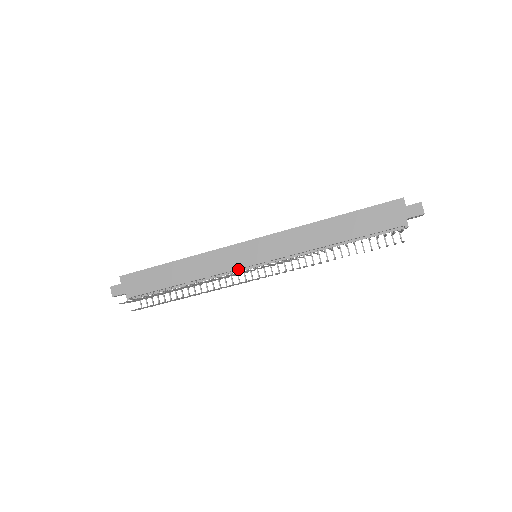
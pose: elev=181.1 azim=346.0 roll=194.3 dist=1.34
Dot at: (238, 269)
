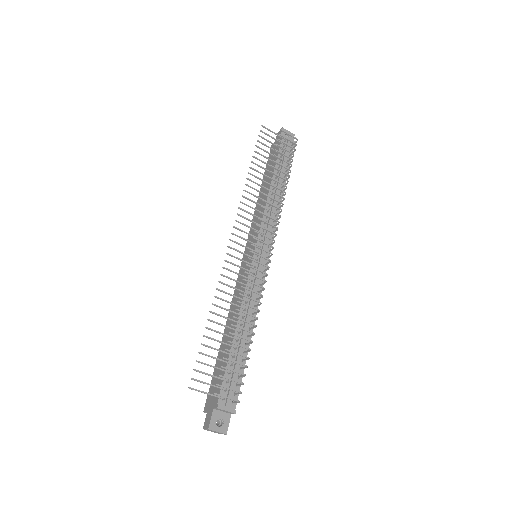
Dot at: (254, 272)
